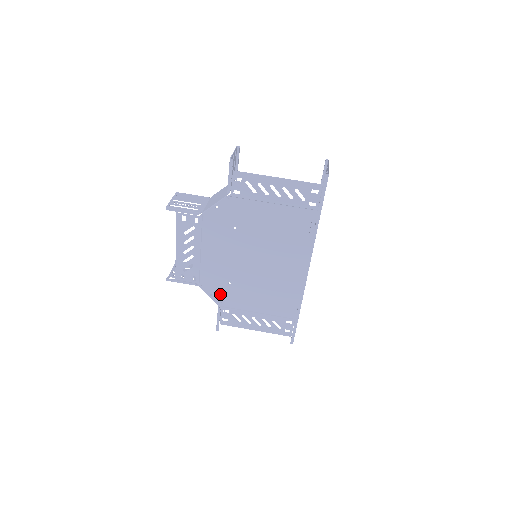
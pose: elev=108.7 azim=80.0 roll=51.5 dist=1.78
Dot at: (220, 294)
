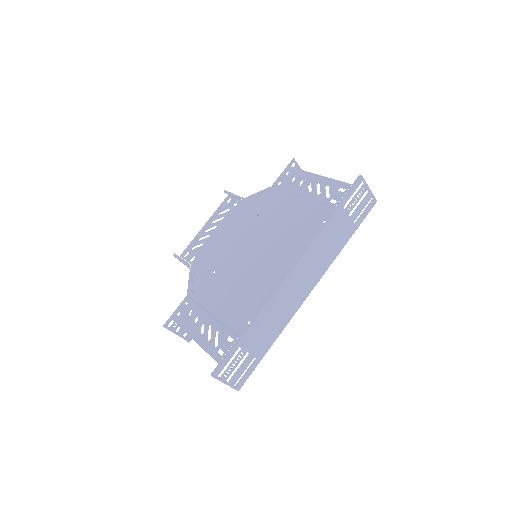
Dot at: (199, 282)
